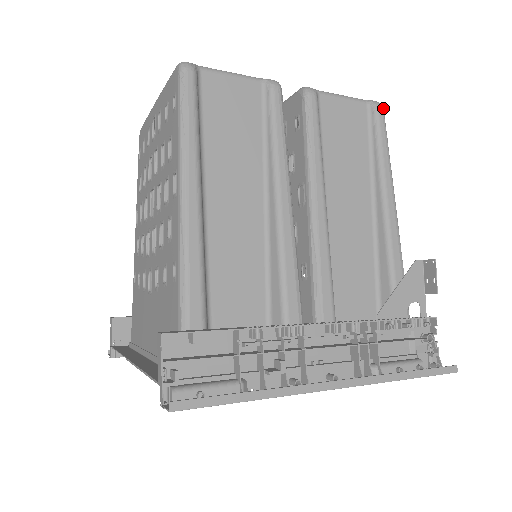
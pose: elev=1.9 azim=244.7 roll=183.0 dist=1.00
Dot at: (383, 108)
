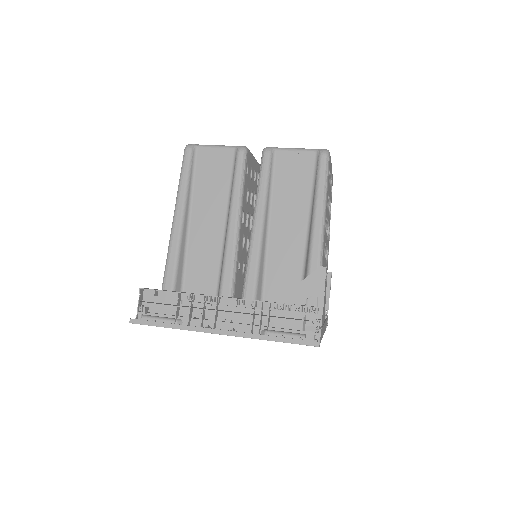
Dot at: (328, 154)
